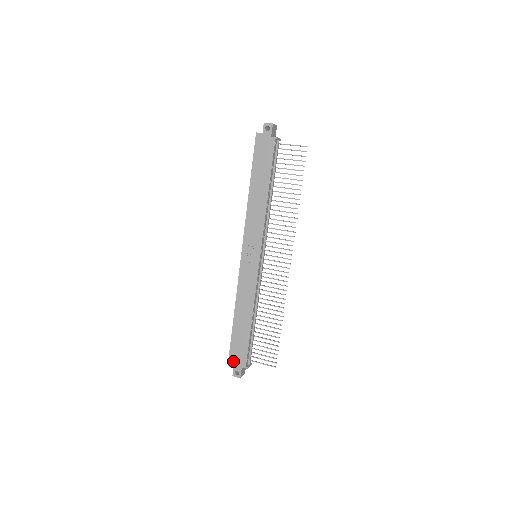
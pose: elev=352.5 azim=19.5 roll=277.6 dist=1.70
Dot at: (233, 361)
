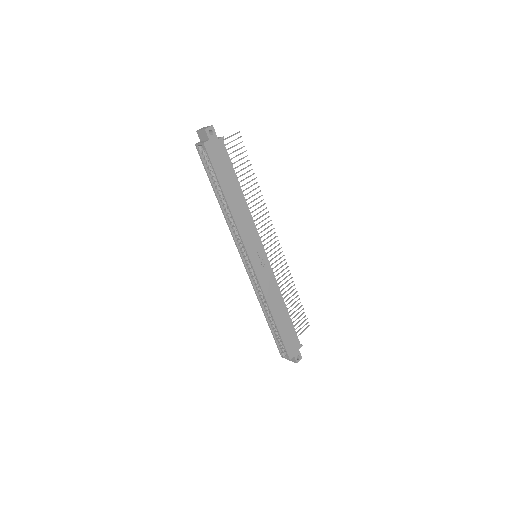
Dot at: (292, 352)
